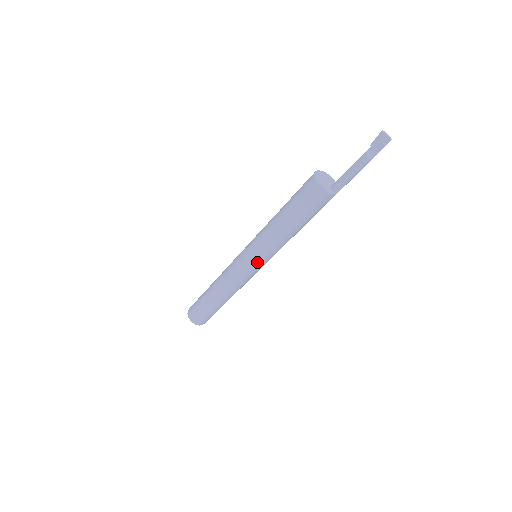
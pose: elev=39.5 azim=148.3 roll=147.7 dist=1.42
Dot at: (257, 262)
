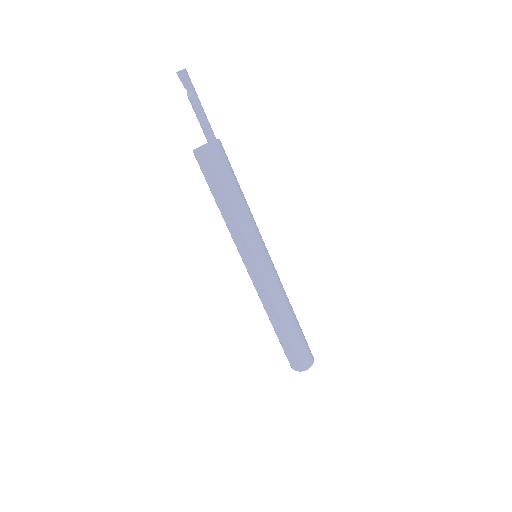
Dot at: (251, 257)
